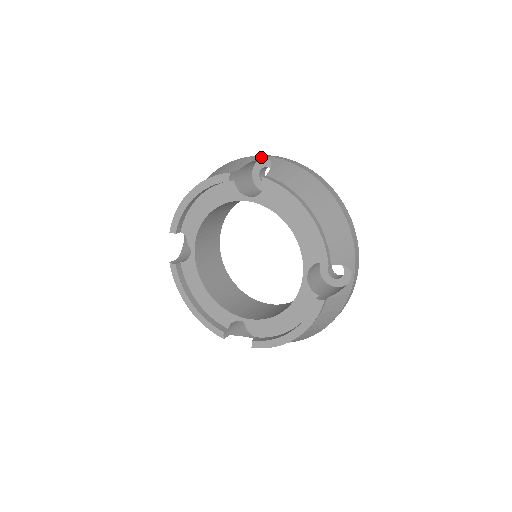
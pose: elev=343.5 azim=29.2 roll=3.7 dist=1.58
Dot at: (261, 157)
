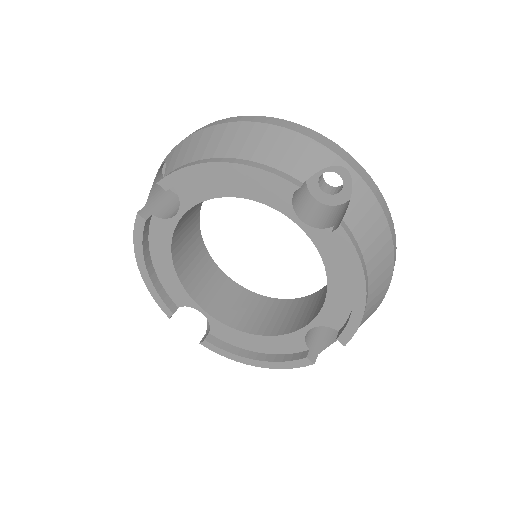
Dot at: (159, 169)
